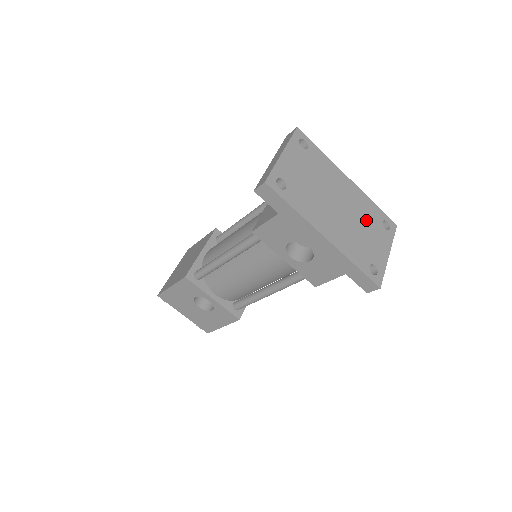
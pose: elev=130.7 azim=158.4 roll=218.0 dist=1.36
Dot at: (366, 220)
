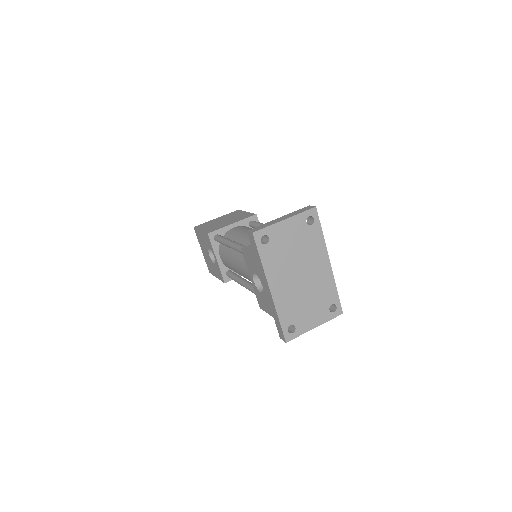
Dot at: (317, 296)
